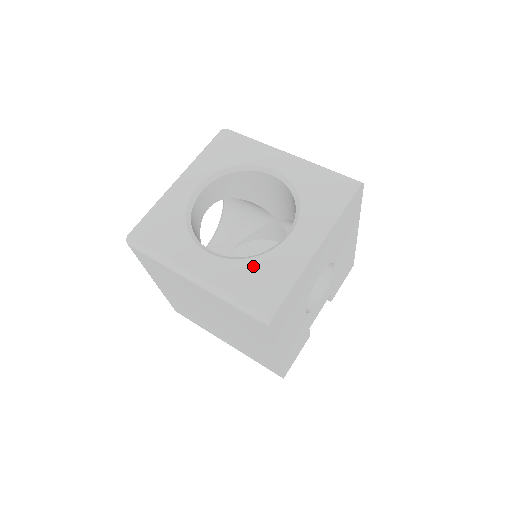
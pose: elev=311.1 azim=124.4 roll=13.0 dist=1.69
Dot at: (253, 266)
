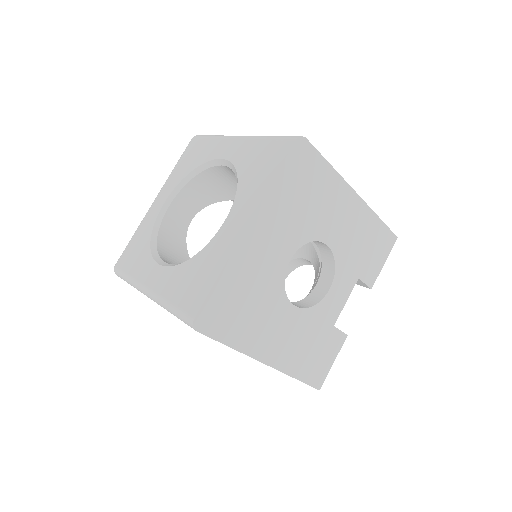
Dot at: (188, 268)
